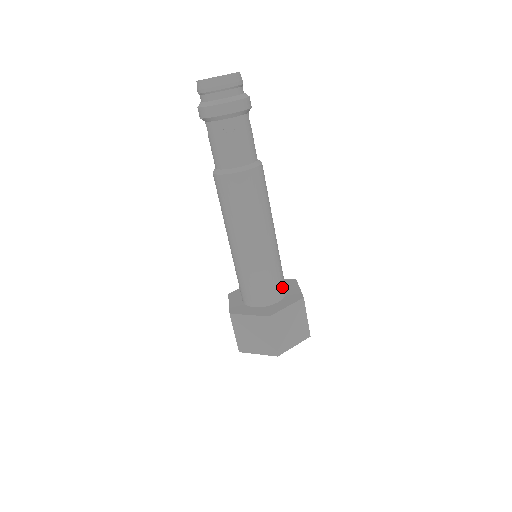
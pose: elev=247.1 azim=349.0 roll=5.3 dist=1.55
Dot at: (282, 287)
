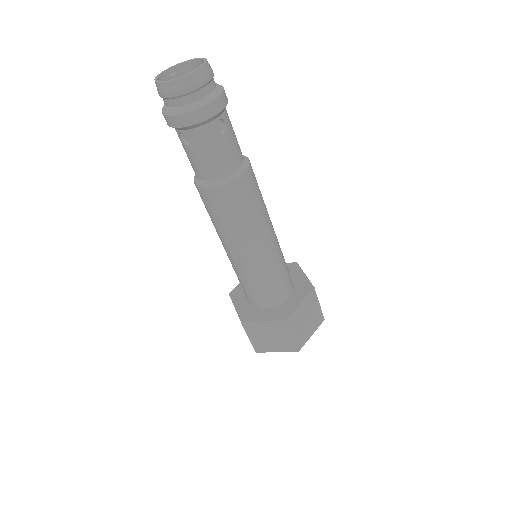
Dot at: (273, 297)
